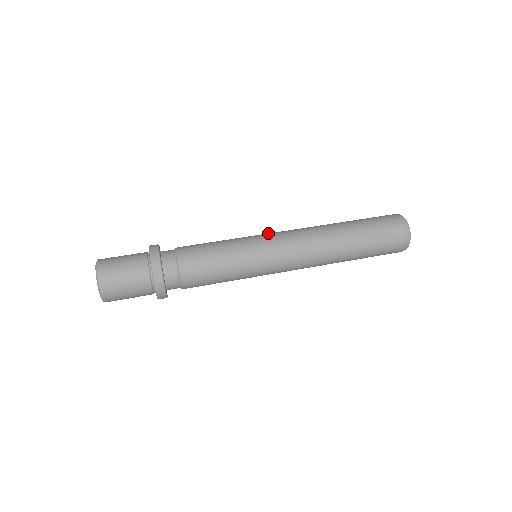
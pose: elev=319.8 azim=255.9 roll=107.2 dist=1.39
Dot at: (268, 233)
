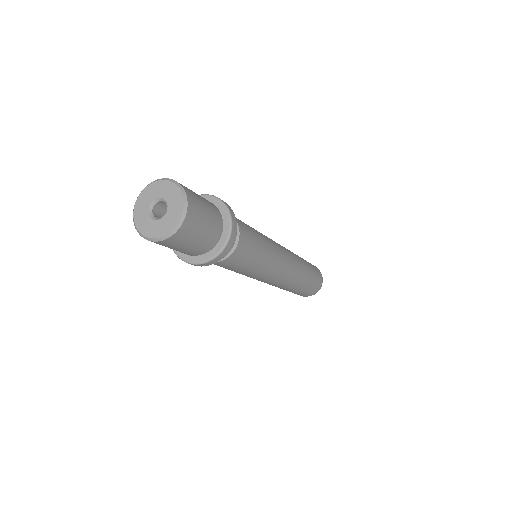
Dot at: occluded
